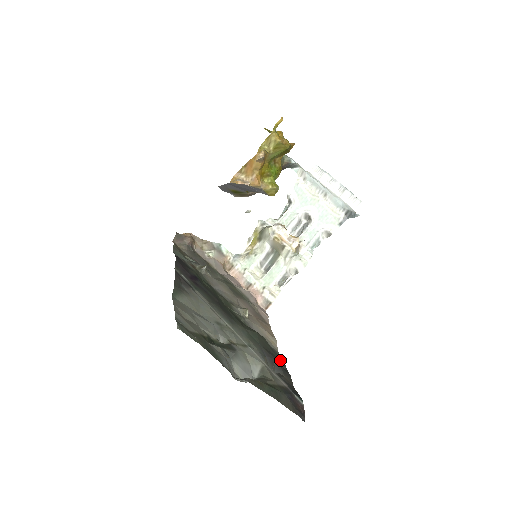
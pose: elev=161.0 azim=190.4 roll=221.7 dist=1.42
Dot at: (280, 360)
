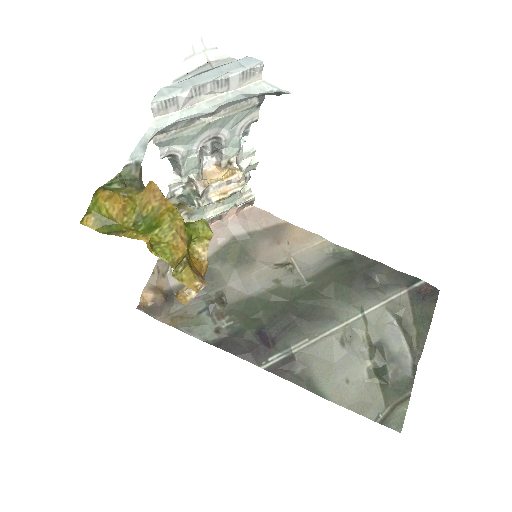
Dot at: (358, 260)
